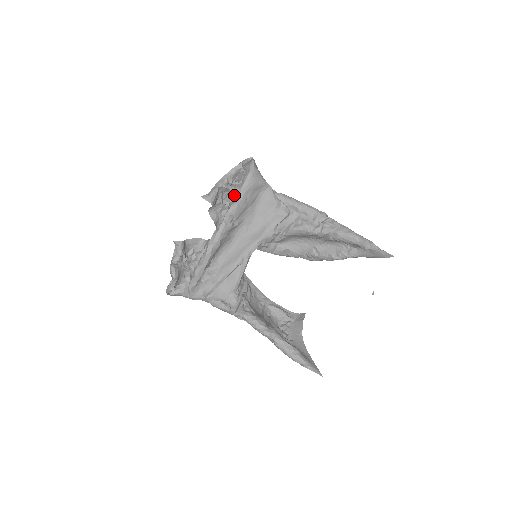
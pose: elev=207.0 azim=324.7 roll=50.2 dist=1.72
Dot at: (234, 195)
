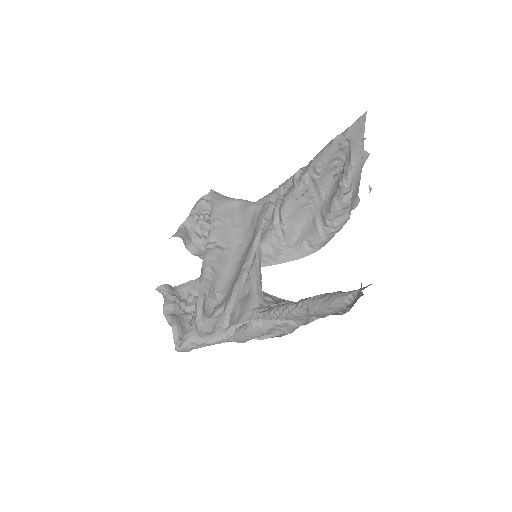
Dot at: (209, 226)
